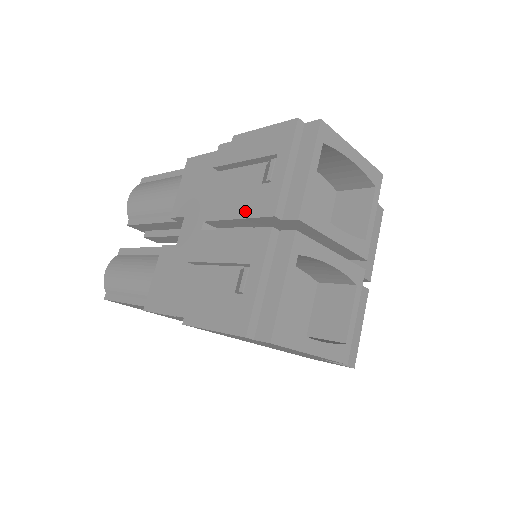
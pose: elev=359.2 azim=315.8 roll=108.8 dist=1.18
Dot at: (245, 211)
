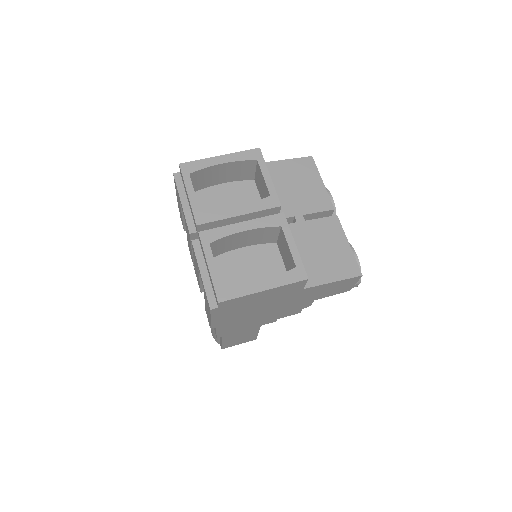
Dot at: occluded
